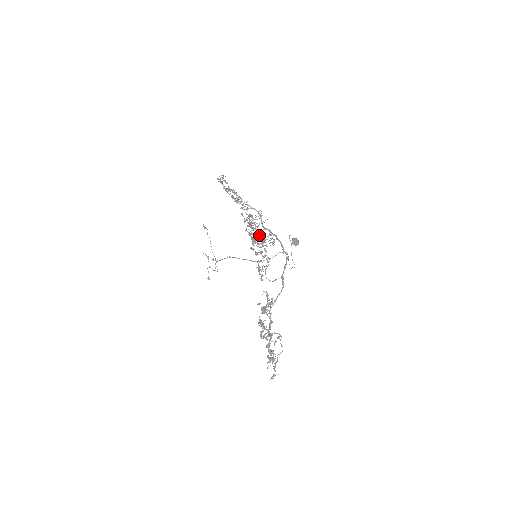
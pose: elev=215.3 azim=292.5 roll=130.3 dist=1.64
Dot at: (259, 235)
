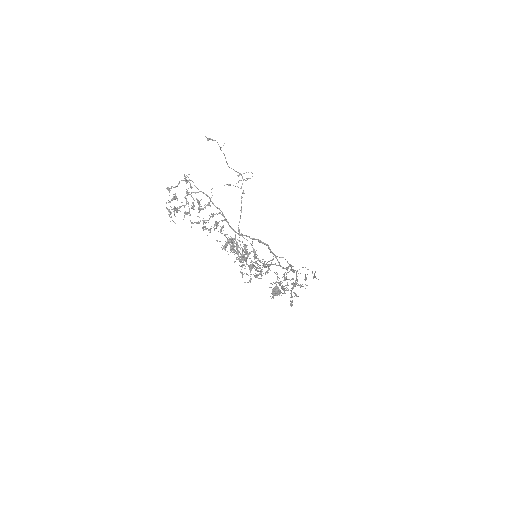
Dot at: occluded
